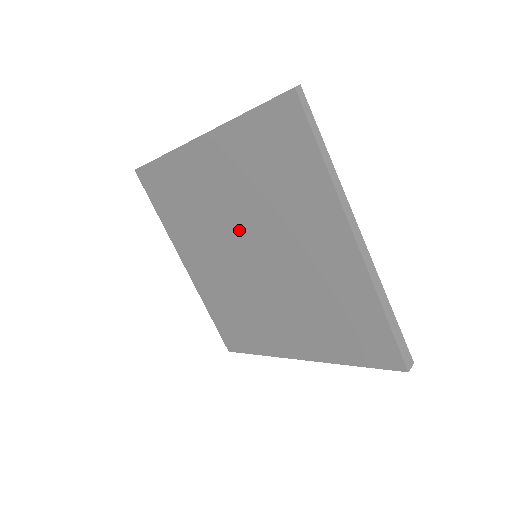
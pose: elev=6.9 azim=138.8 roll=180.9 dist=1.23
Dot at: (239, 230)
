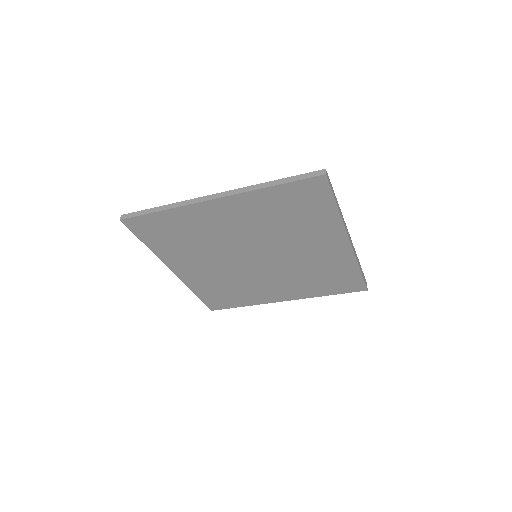
Dot at: (246, 246)
